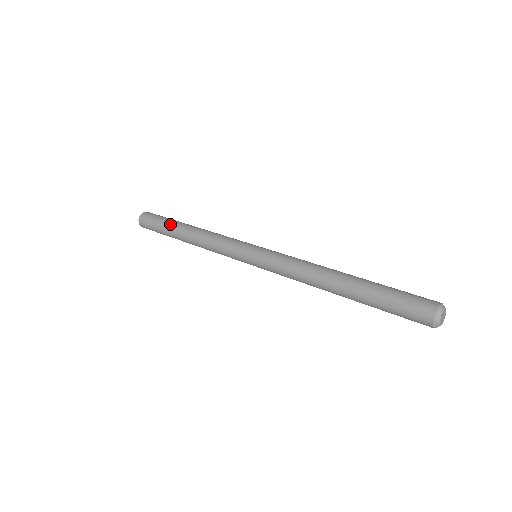
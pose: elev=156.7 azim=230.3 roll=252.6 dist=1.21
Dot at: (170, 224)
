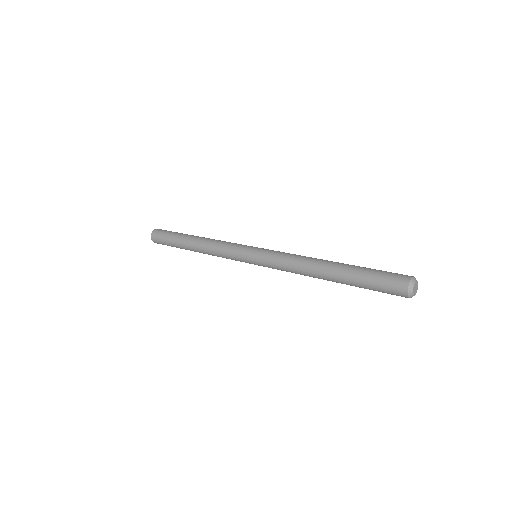
Dot at: (185, 234)
